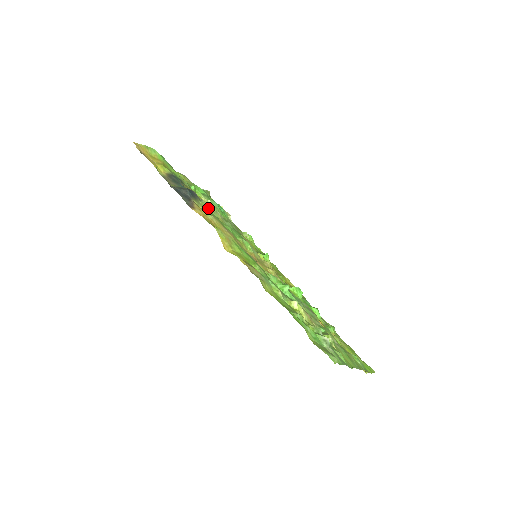
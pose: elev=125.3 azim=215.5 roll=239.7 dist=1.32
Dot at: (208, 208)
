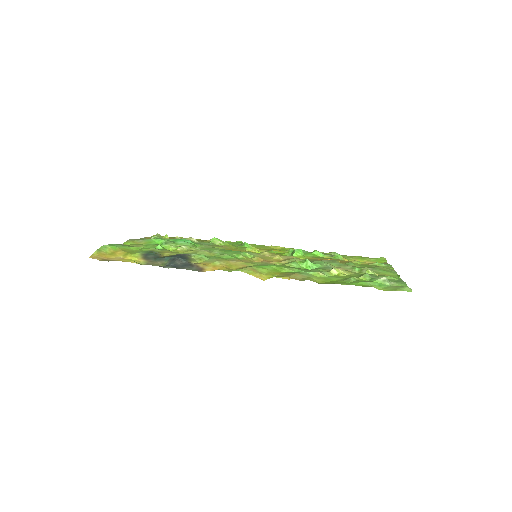
Dot at: (203, 257)
